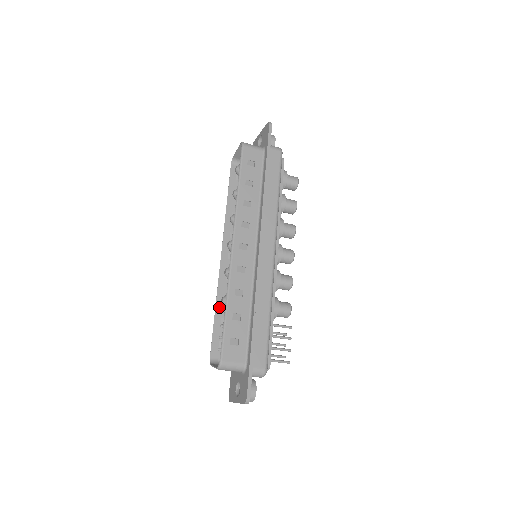
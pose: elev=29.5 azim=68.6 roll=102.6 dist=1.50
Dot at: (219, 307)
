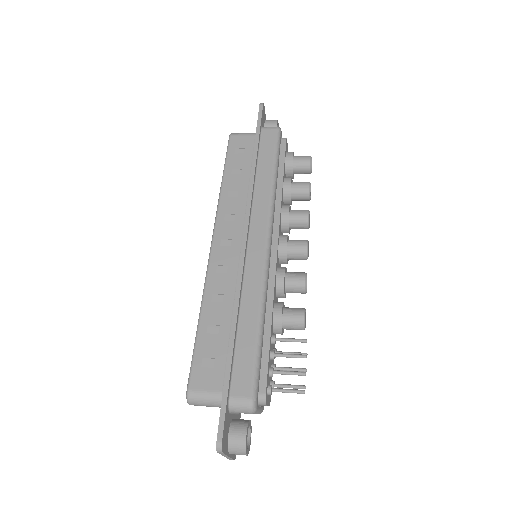
Dot at: occluded
